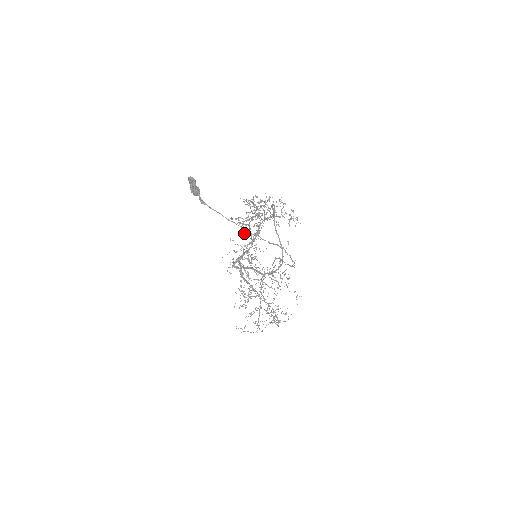
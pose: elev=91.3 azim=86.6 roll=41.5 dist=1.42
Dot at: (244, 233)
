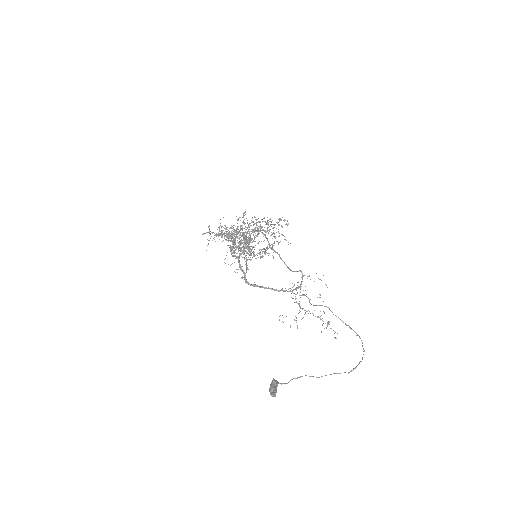
Dot at: occluded
